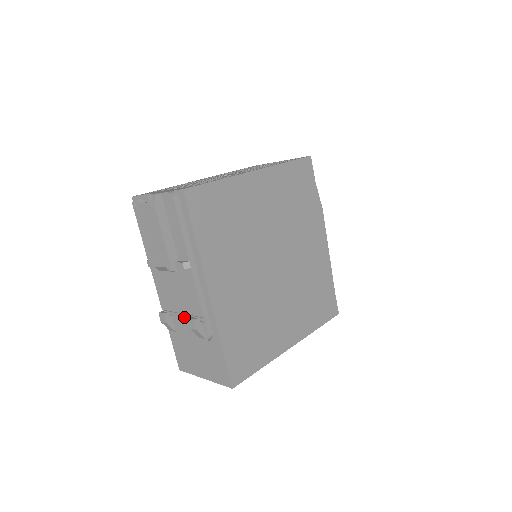
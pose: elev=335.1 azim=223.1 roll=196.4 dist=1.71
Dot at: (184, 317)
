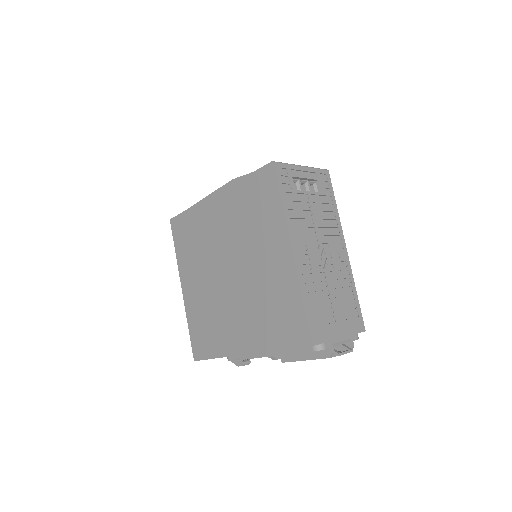
Dot at: occluded
